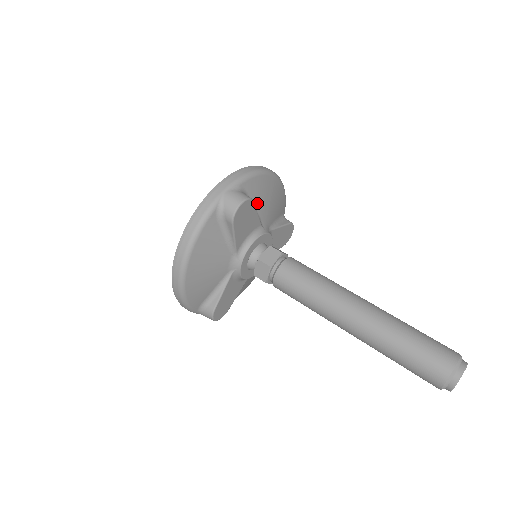
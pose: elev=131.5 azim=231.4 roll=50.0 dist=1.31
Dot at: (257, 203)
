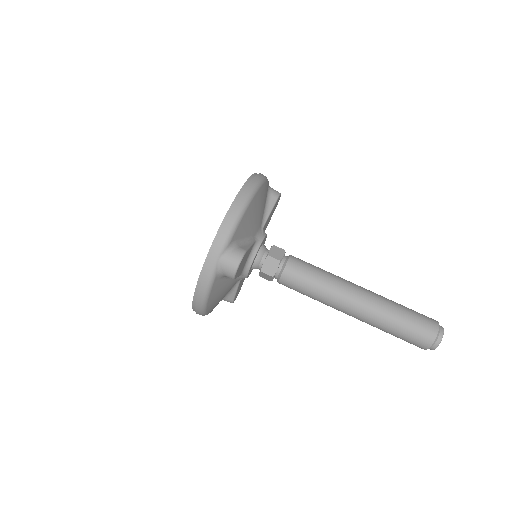
Dot at: (247, 233)
